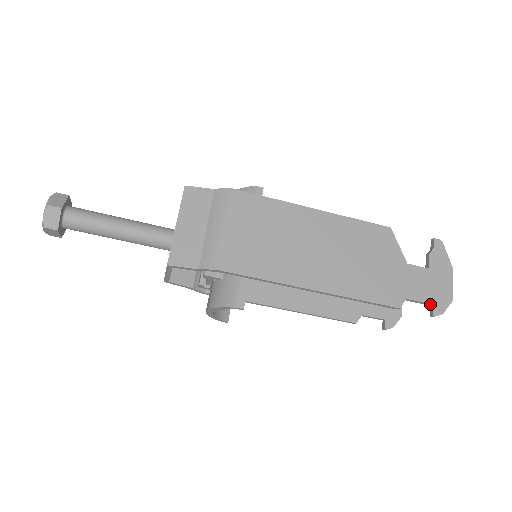
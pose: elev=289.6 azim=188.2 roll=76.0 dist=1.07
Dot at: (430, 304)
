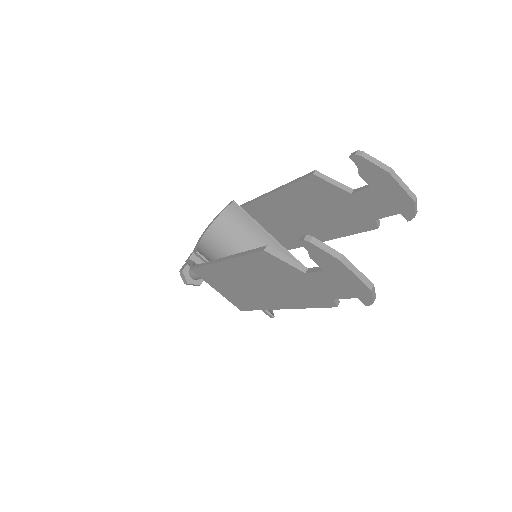
Dot at: (356, 297)
